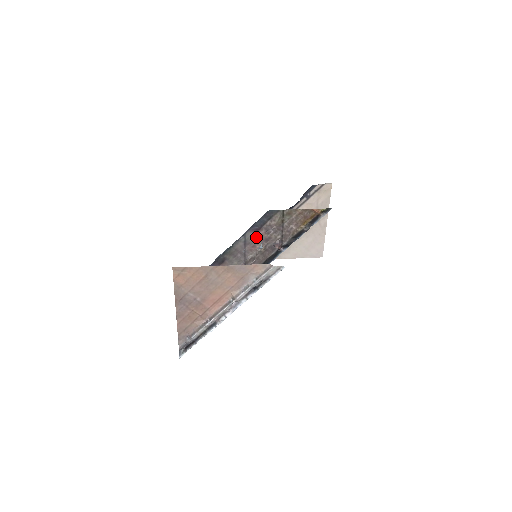
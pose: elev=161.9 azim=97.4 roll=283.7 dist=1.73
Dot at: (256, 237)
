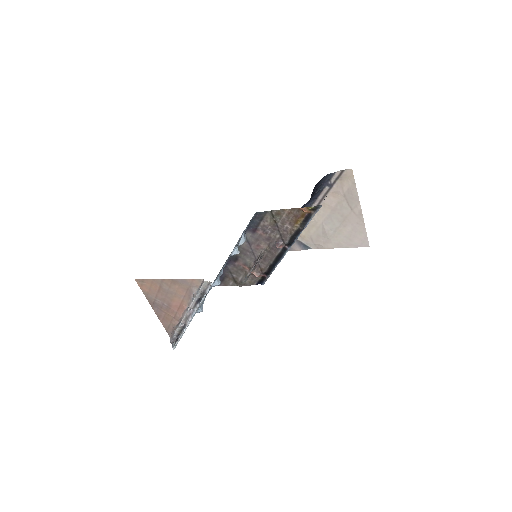
Dot at: (257, 237)
